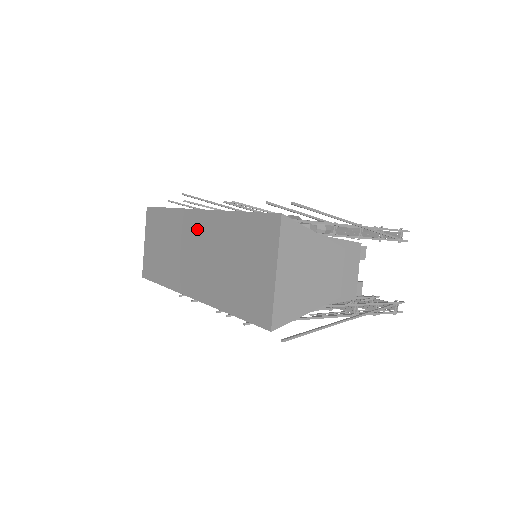
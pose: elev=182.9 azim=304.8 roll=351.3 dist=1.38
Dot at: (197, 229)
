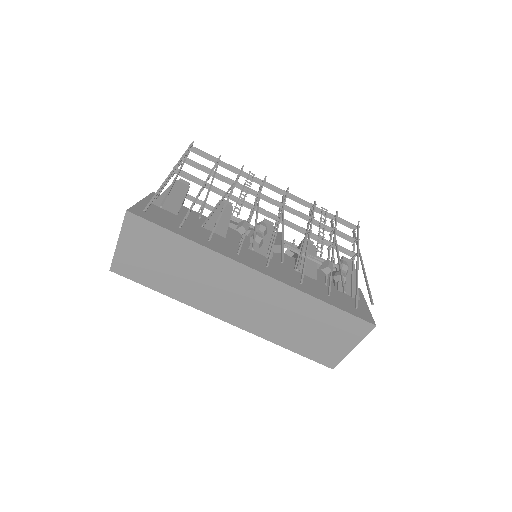
Dot at: (252, 284)
